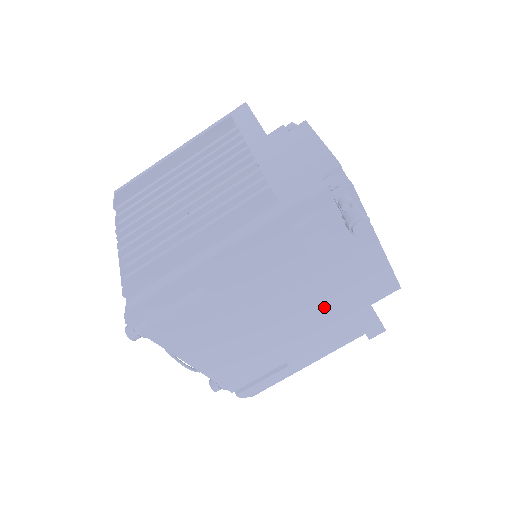
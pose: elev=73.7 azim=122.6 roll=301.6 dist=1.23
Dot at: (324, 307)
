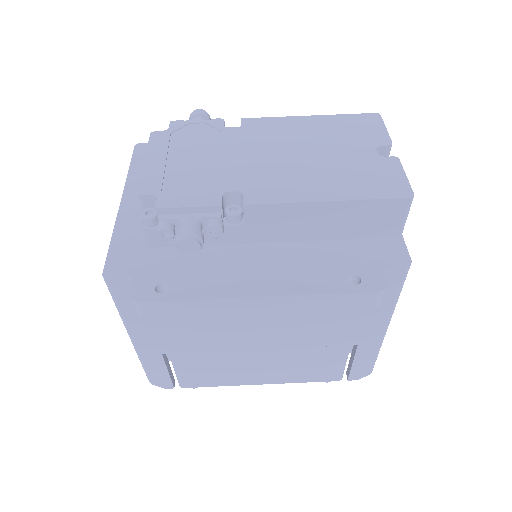
Dot at: occluded
